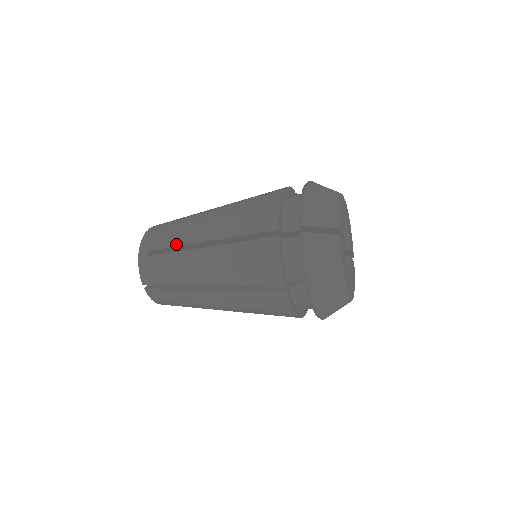
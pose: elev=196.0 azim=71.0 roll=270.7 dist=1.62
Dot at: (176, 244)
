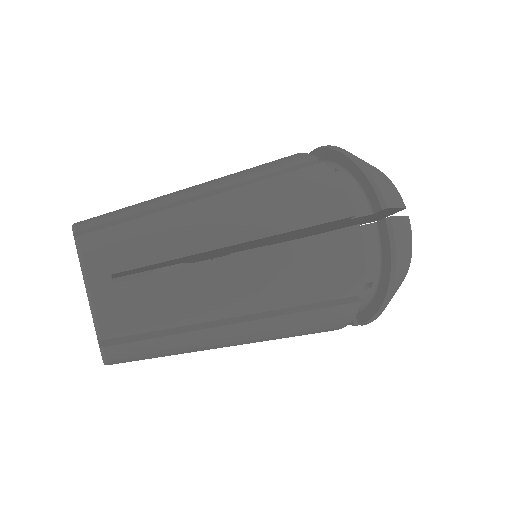
Dot at: (175, 254)
